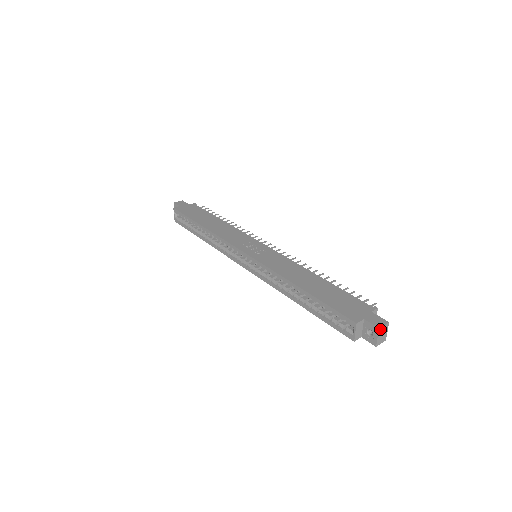
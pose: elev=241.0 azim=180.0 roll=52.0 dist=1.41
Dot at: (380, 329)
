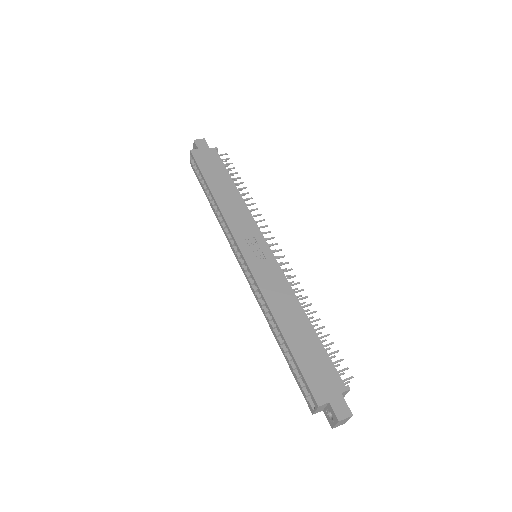
Dot at: (340, 421)
